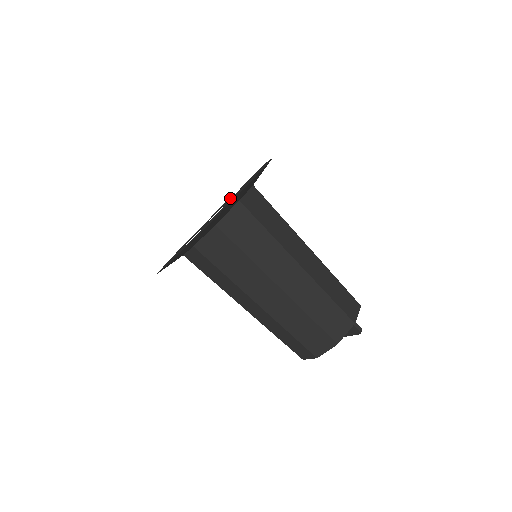
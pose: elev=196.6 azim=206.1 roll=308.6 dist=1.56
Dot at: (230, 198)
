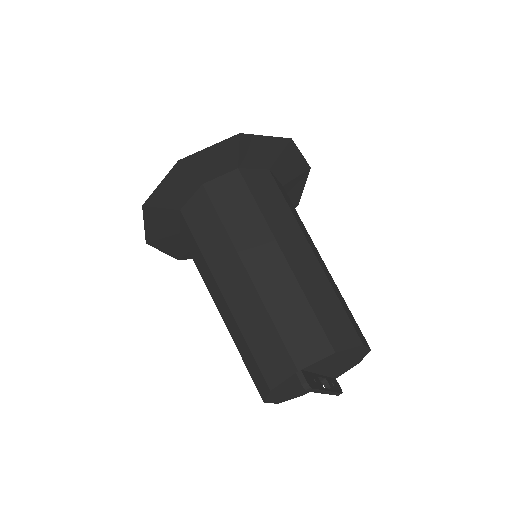
Dot at: occluded
